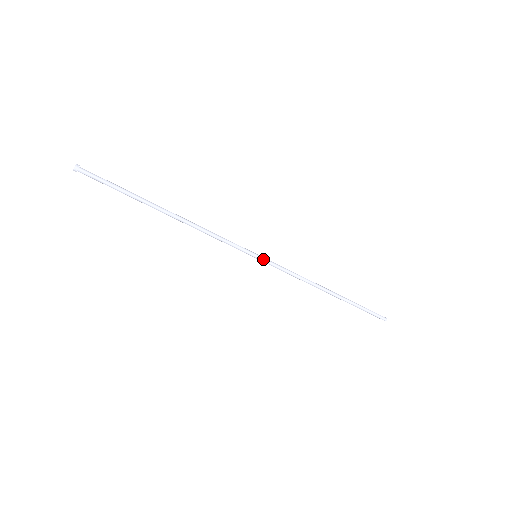
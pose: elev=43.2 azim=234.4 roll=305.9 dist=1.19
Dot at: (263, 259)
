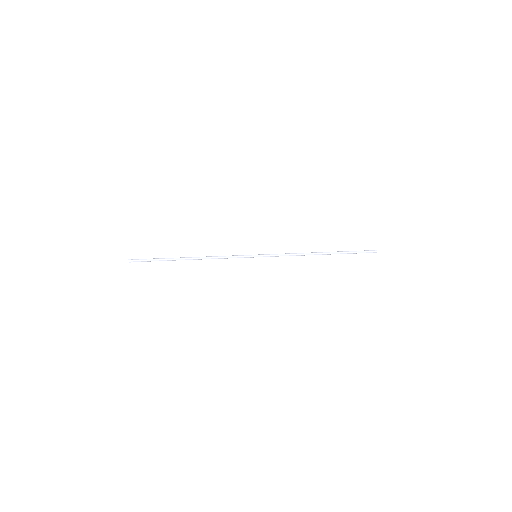
Dot at: (261, 256)
